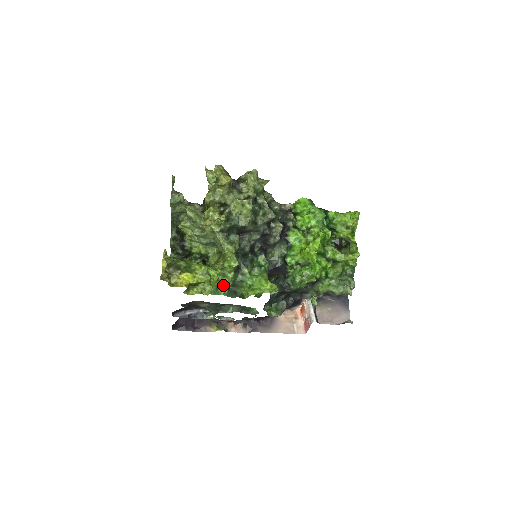
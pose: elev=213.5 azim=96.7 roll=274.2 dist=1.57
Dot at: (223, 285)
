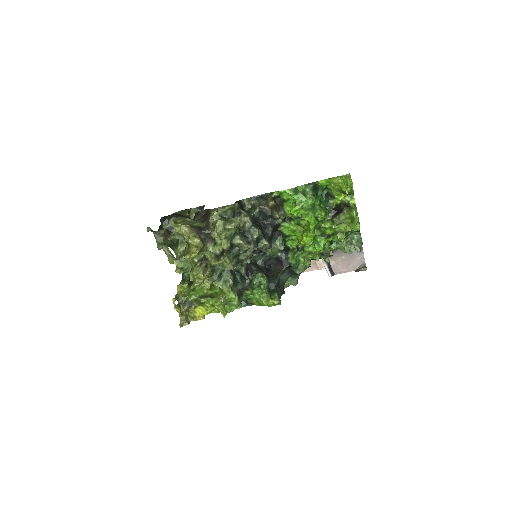
Dot at: occluded
